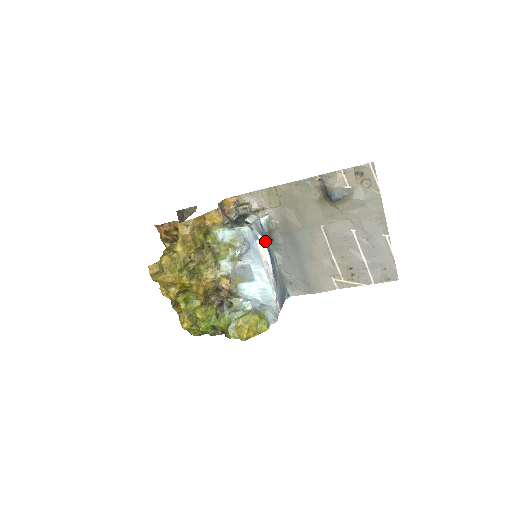
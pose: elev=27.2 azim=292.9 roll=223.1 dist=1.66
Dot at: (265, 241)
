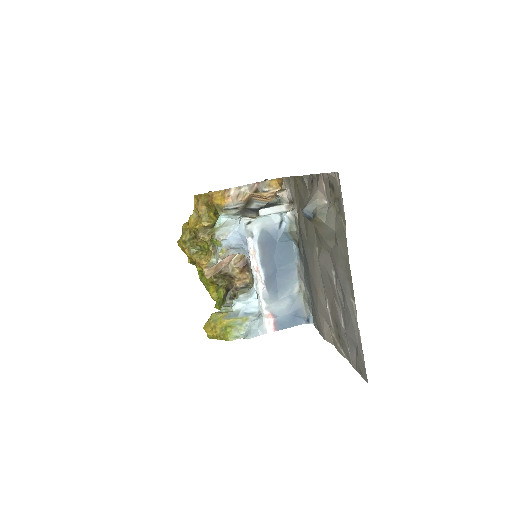
Dot at: (258, 242)
